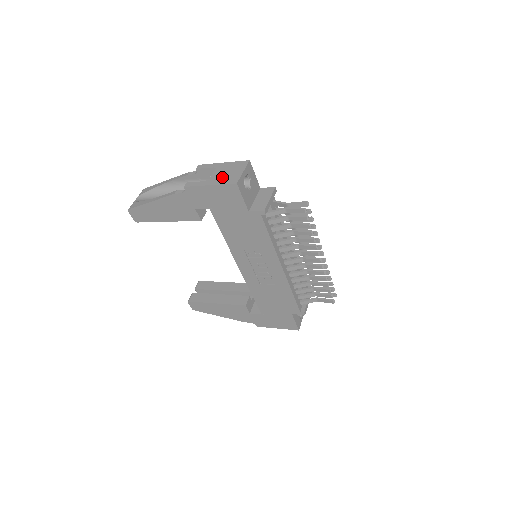
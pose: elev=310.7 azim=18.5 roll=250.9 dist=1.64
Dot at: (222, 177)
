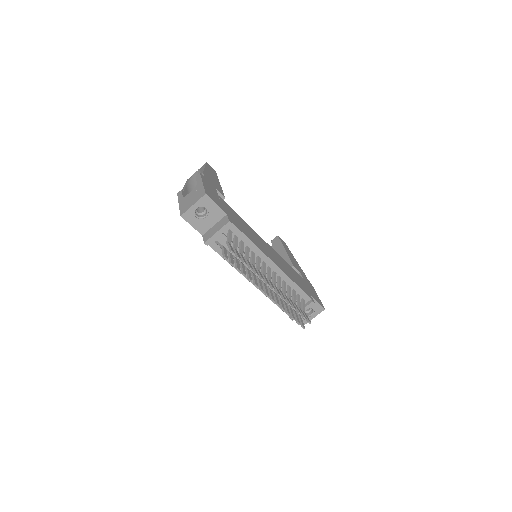
Dot at: (186, 201)
